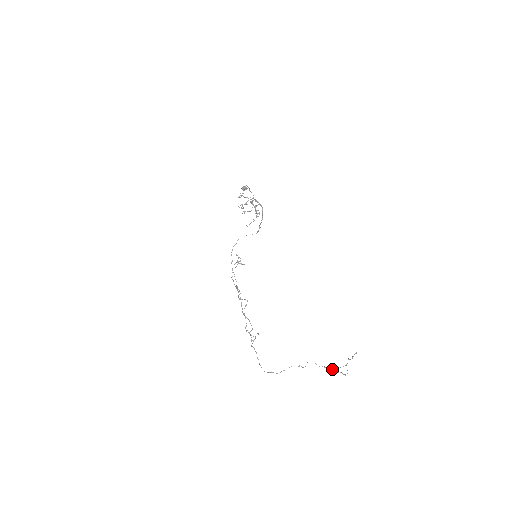
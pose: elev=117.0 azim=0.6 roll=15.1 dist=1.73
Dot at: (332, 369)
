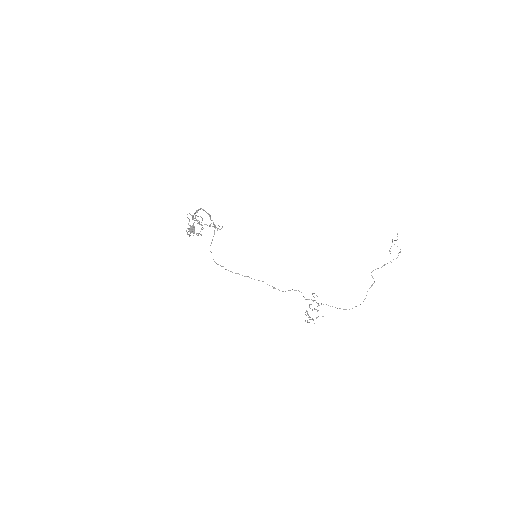
Dot at: occluded
